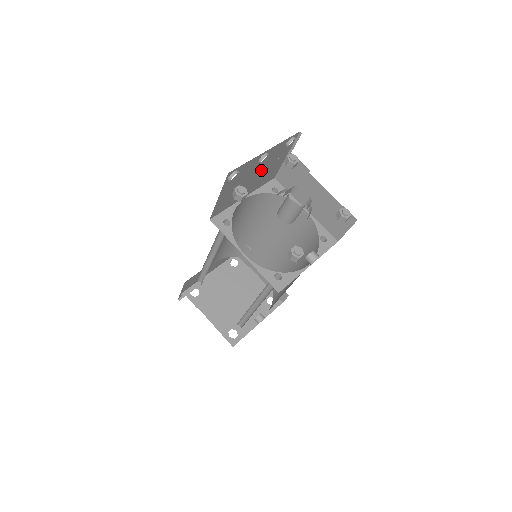
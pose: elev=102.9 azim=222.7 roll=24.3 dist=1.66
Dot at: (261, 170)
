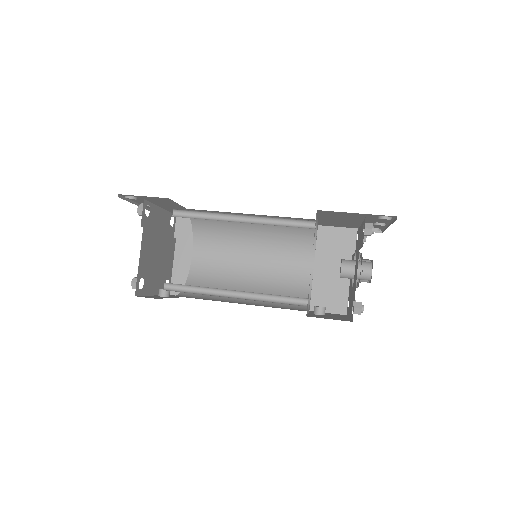
Dot at: (354, 222)
